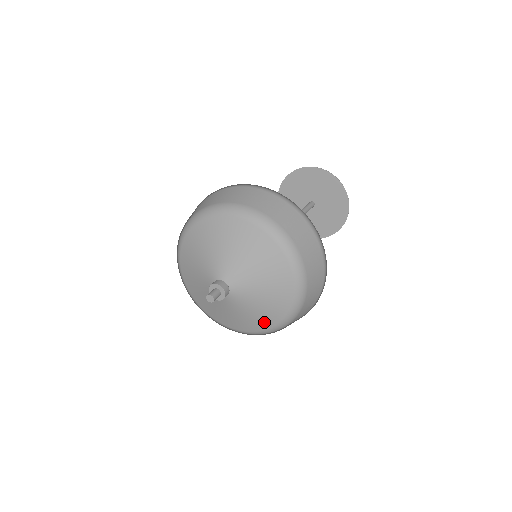
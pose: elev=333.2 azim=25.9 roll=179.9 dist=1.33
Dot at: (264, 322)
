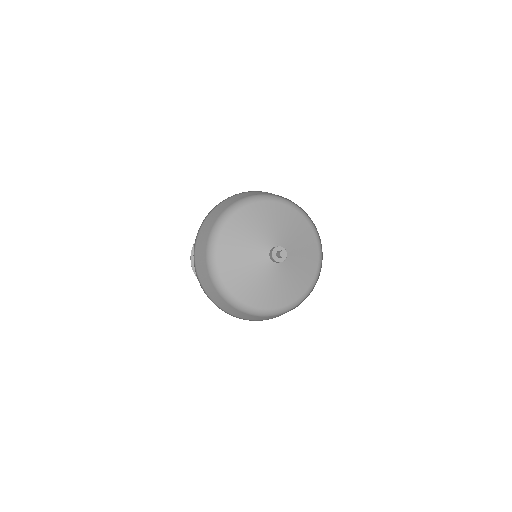
Dot at: (312, 248)
